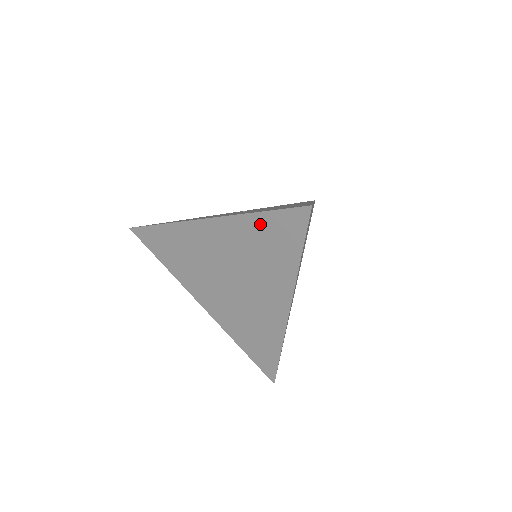
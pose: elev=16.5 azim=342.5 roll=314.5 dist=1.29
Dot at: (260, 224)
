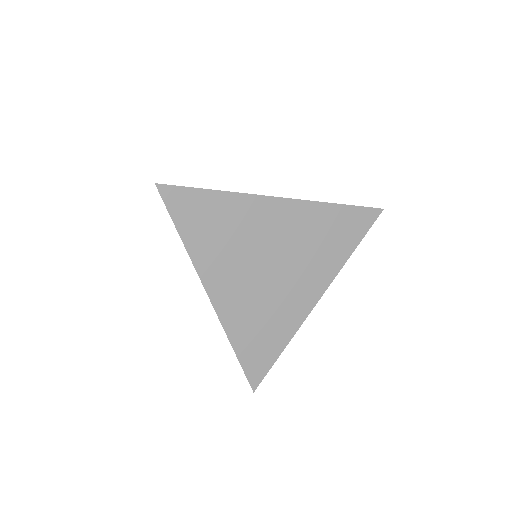
Dot at: (335, 214)
